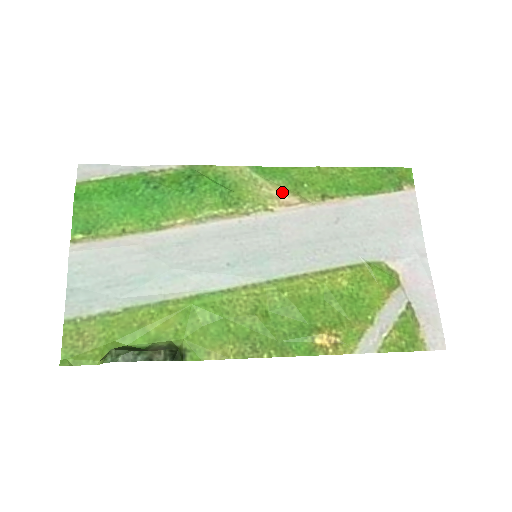
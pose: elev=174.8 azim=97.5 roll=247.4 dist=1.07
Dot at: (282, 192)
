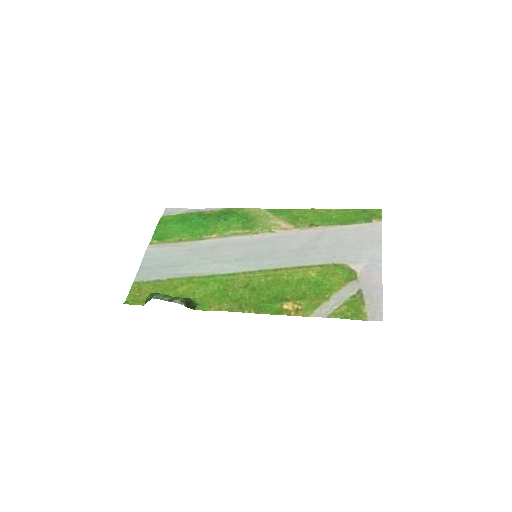
Dot at: (283, 222)
